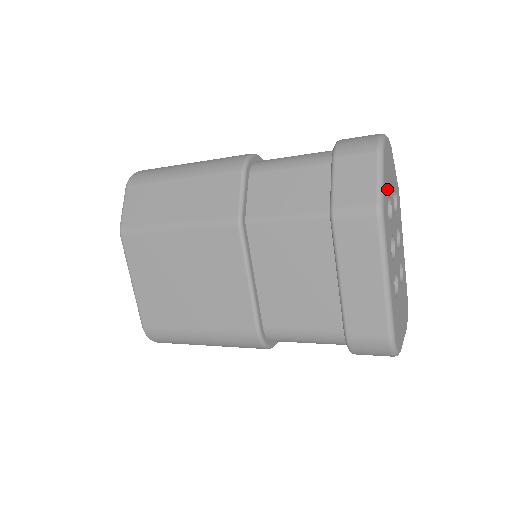
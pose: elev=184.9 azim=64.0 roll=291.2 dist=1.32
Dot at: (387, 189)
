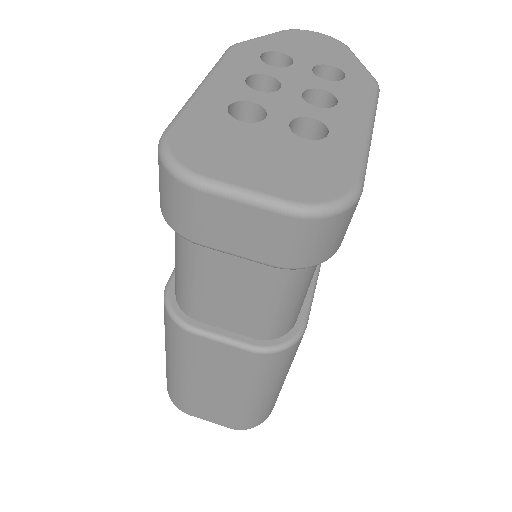
Dot at: (278, 48)
